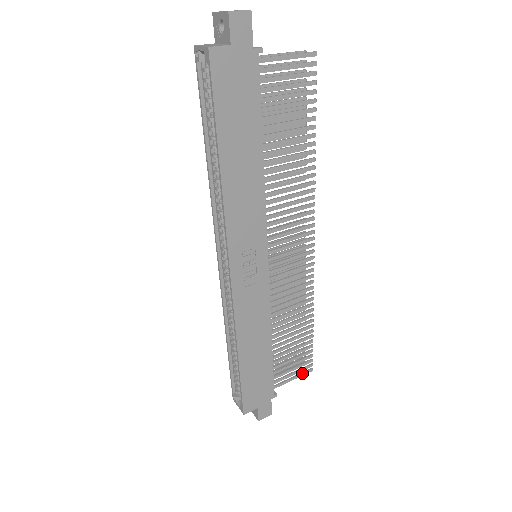
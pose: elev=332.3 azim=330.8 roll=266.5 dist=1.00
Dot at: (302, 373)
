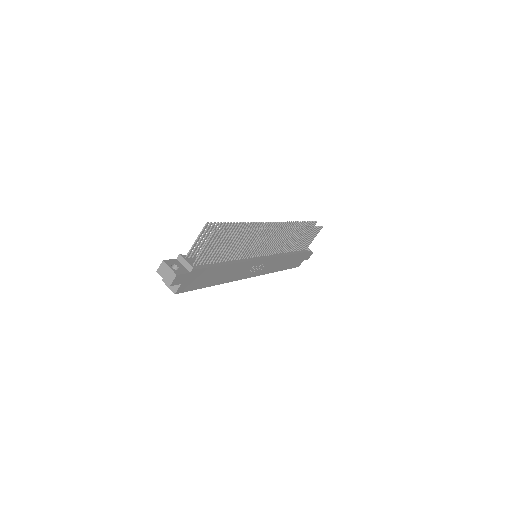
Dot at: occluded
